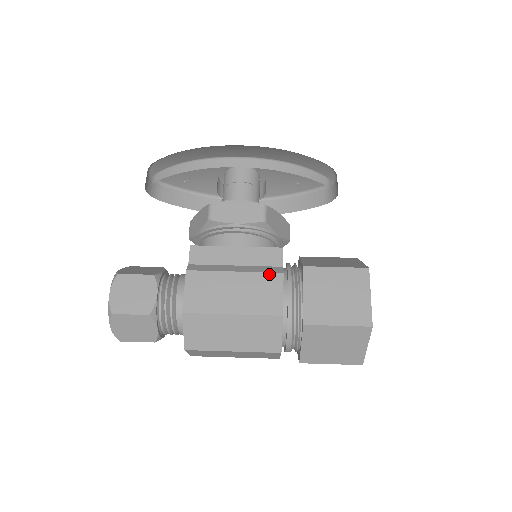
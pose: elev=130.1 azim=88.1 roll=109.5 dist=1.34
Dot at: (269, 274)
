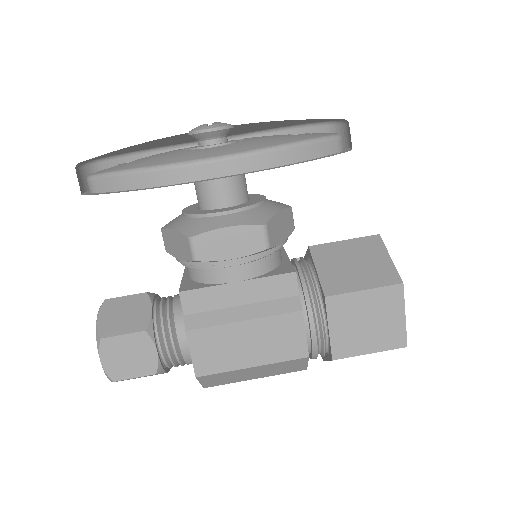
Dot at: (286, 315)
